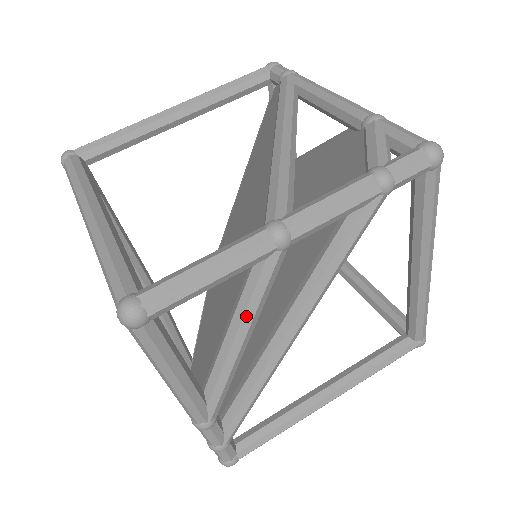
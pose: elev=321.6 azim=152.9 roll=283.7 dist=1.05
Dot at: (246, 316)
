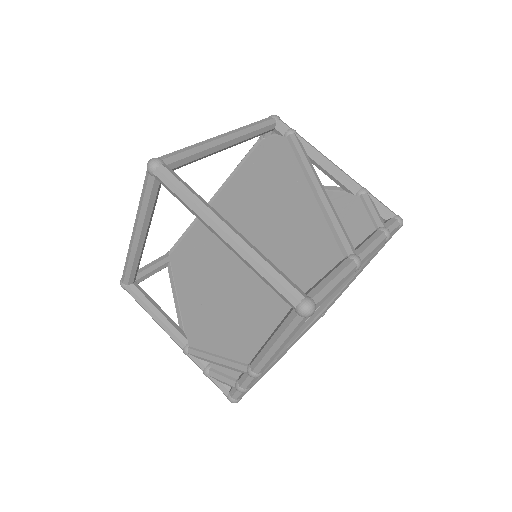
Dot at: (321, 306)
